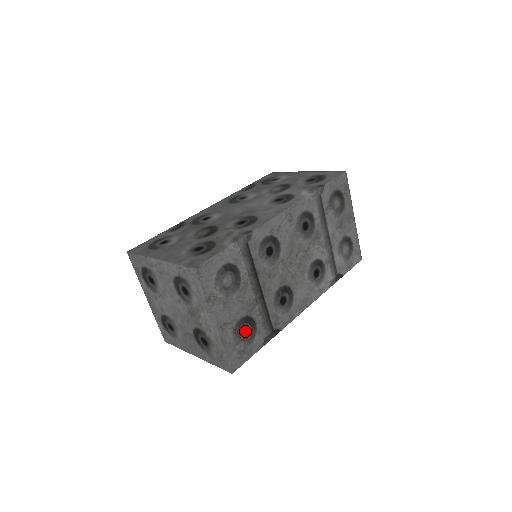
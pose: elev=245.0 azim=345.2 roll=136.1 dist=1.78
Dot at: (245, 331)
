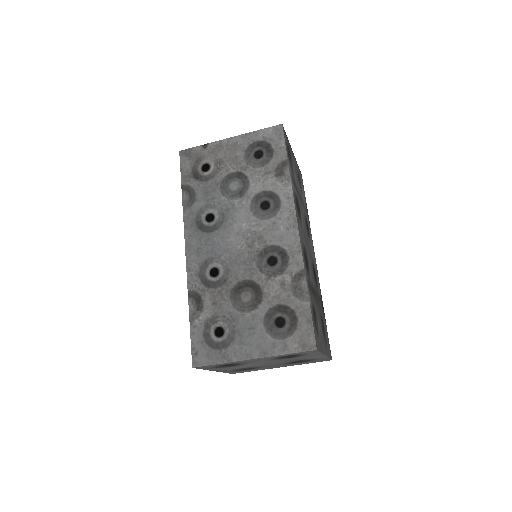
Dot at: (324, 330)
